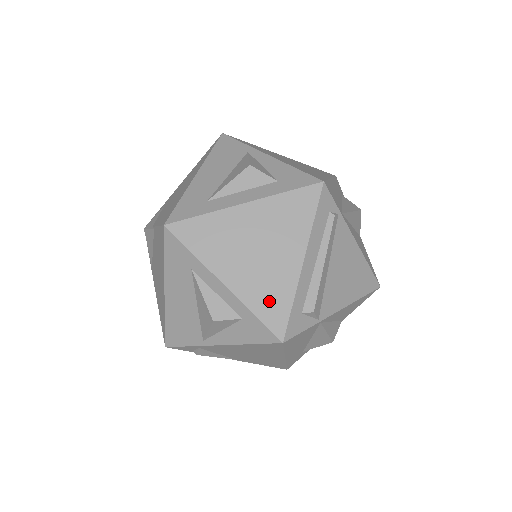
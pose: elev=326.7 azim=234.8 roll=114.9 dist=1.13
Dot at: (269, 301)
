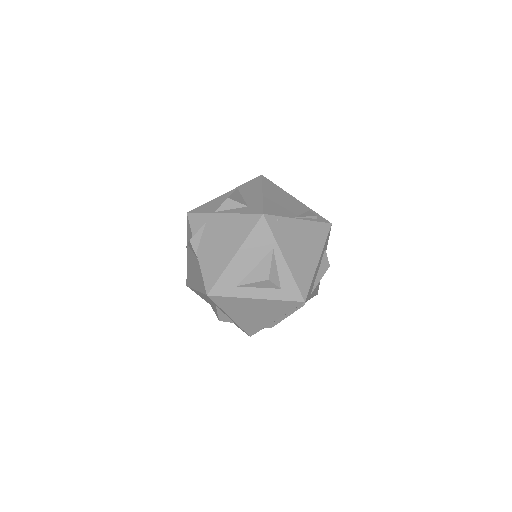
Dot at: (251, 326)
